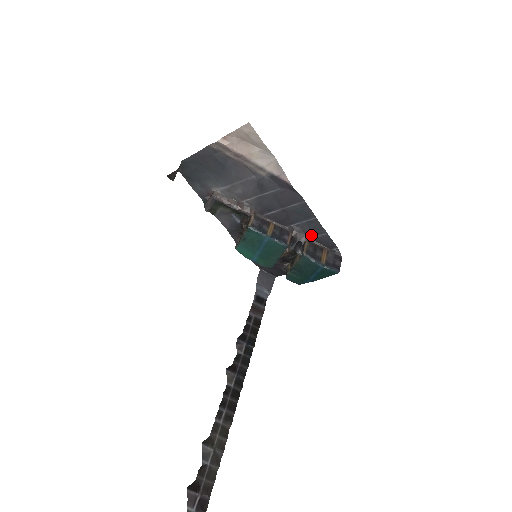
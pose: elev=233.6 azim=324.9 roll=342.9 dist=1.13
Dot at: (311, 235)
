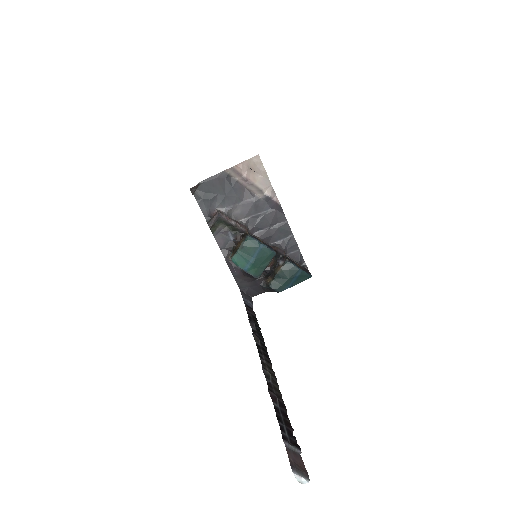
Dot at: (287, 252)
